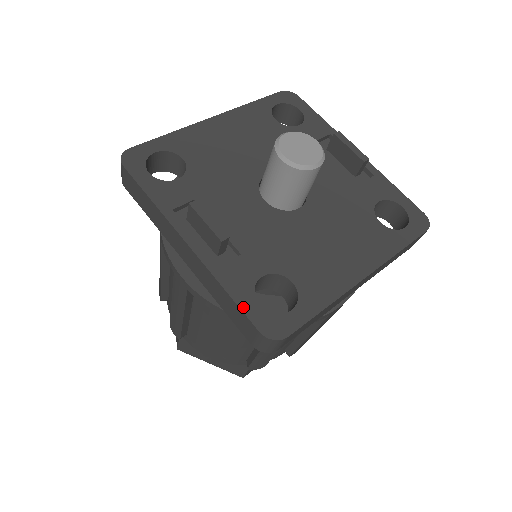
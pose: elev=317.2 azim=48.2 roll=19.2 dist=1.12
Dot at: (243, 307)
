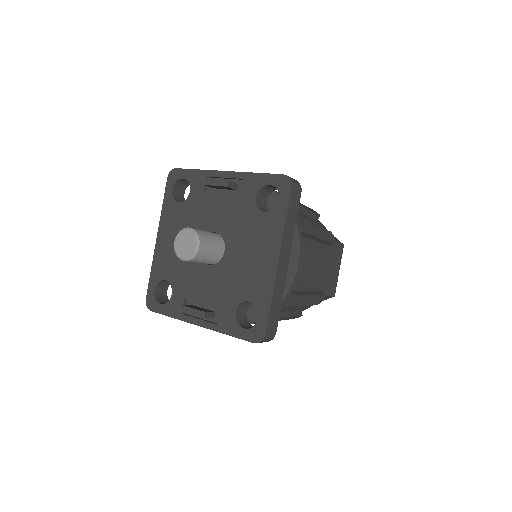
Dot at: (239, 337)
